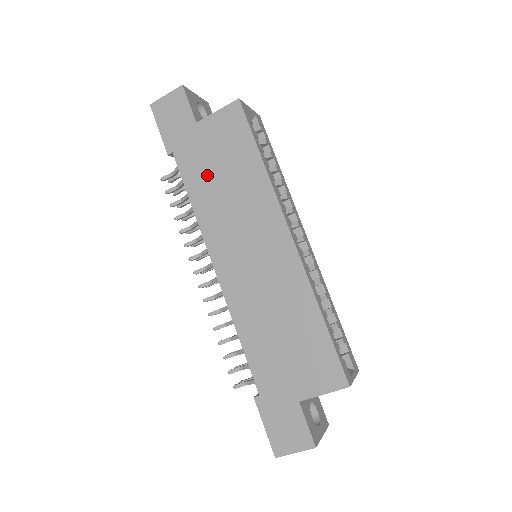
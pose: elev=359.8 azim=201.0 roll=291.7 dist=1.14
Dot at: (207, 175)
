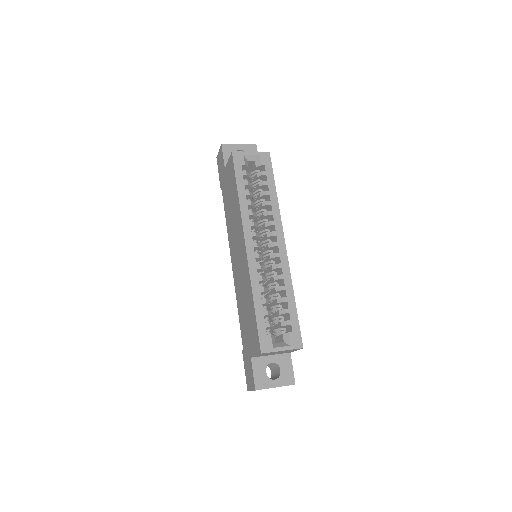
Dot at: (228, 203)
